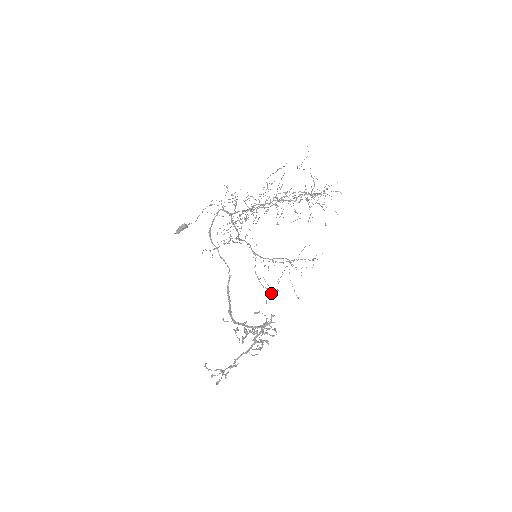
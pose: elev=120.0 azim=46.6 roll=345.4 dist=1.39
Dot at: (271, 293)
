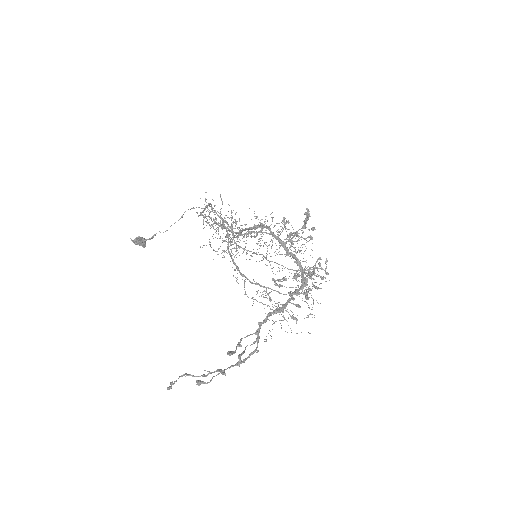
Dot at: (278, 304)
